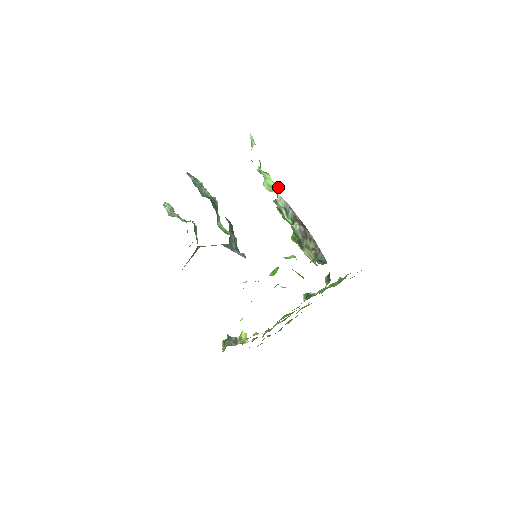
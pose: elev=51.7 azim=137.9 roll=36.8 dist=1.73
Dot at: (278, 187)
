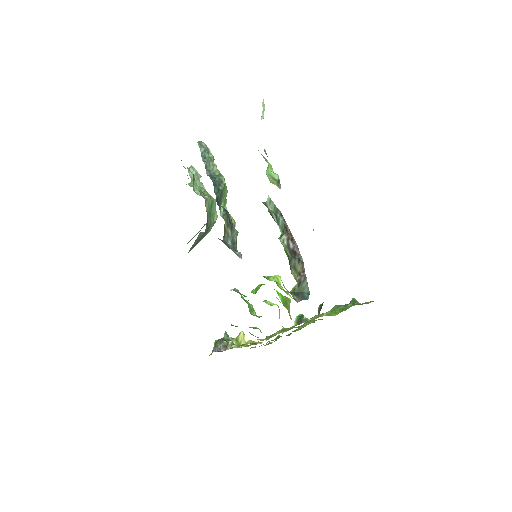
Dot at: (279, 180)
